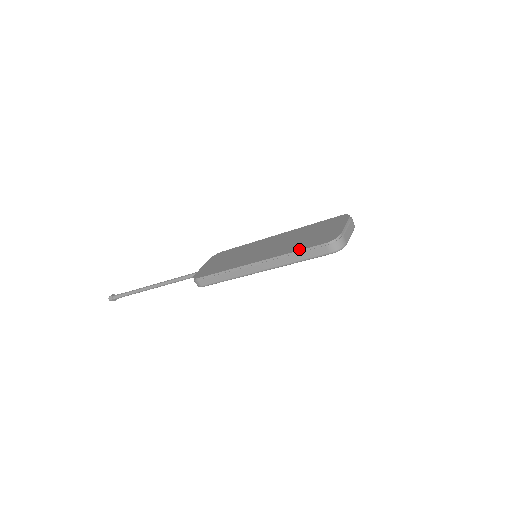
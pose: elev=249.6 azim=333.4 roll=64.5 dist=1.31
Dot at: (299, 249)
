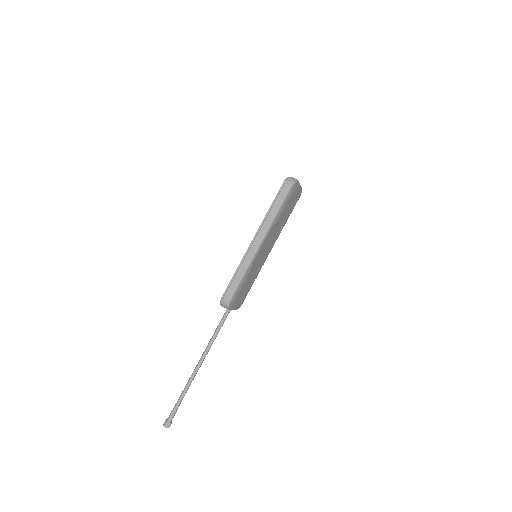
Dot at: (272, 203)
